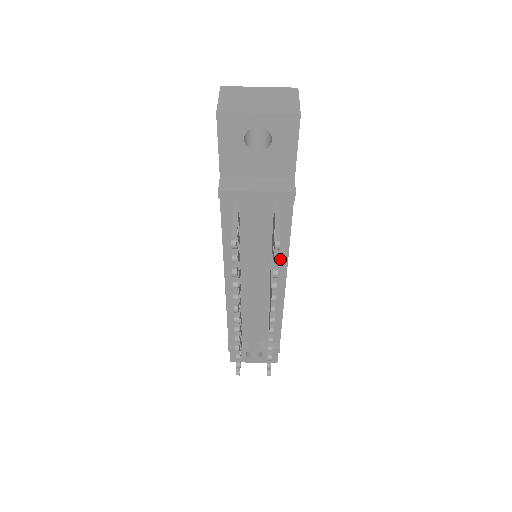
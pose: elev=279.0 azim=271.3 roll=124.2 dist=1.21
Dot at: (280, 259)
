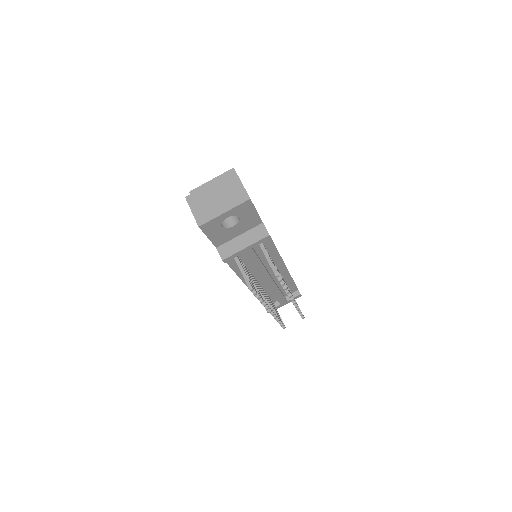
Dot at: (276, 260)
